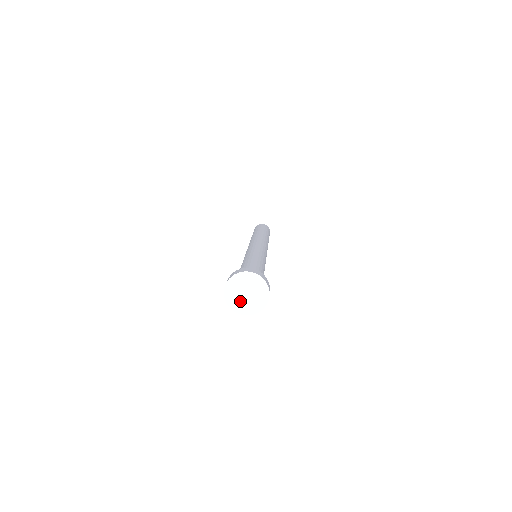
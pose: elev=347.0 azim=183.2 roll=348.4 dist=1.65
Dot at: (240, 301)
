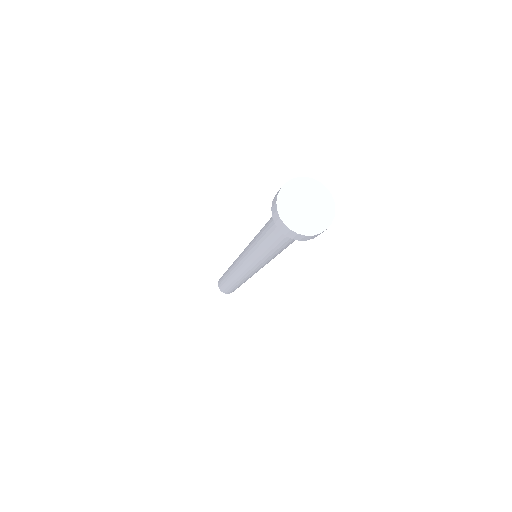
Dot at: (310, 219)
